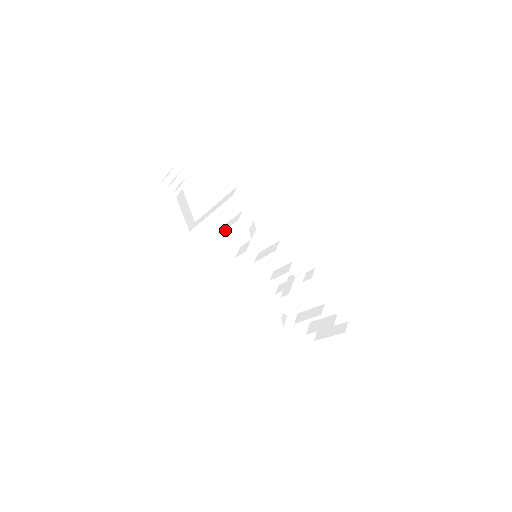
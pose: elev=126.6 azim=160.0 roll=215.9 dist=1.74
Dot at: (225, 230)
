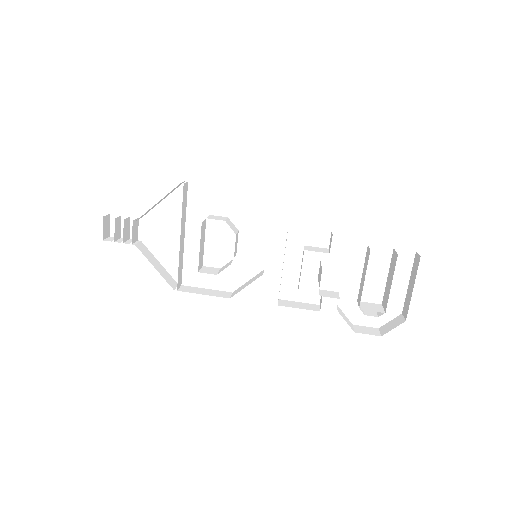
Dot at: (204, 248)
